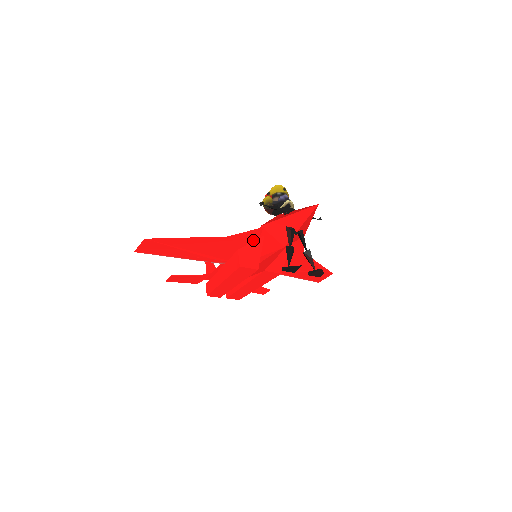
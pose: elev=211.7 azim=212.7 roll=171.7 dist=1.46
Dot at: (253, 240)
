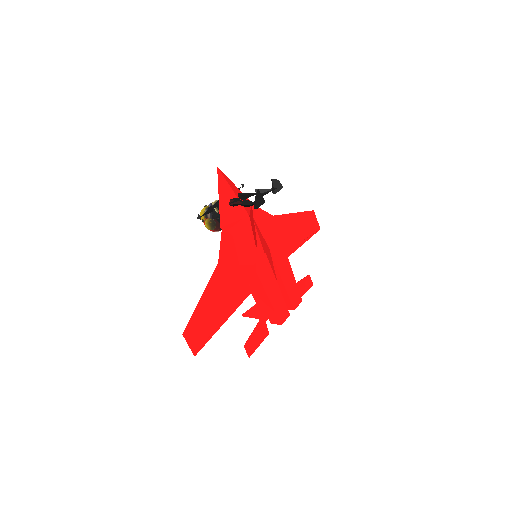
Dot at: (234, 245)
